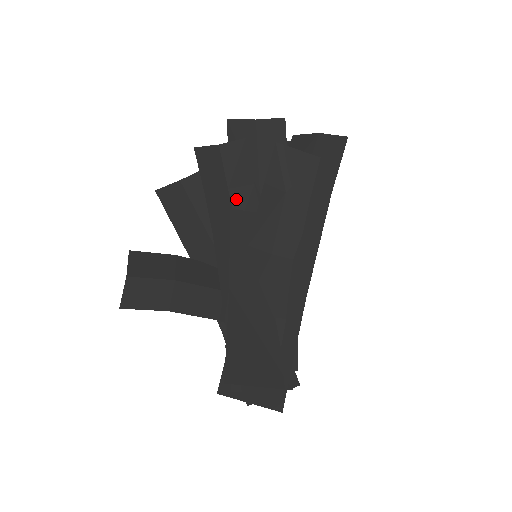
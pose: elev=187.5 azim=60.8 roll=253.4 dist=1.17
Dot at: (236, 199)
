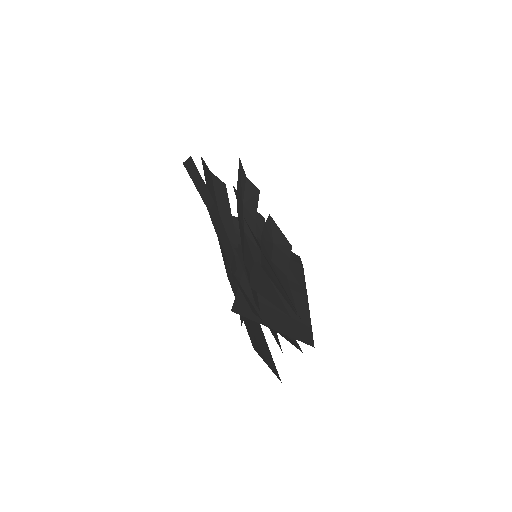
Dot at: (246, 215)
